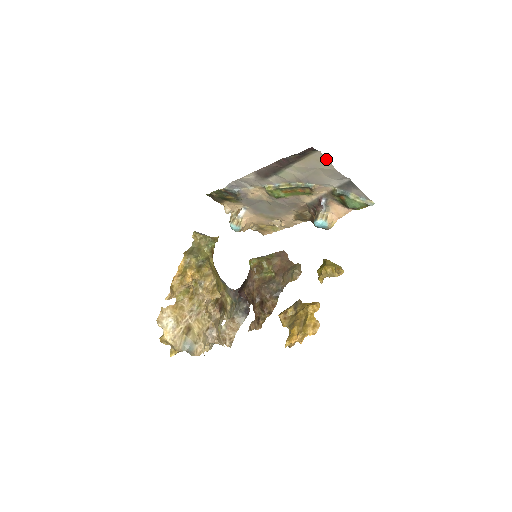
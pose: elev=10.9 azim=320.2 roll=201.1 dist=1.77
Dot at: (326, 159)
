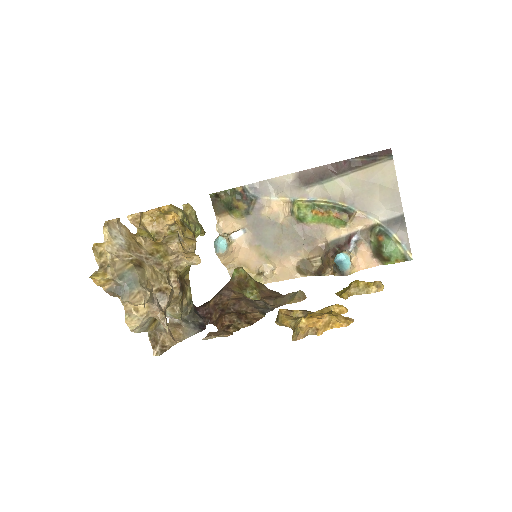
Dot at: (394, 173)
